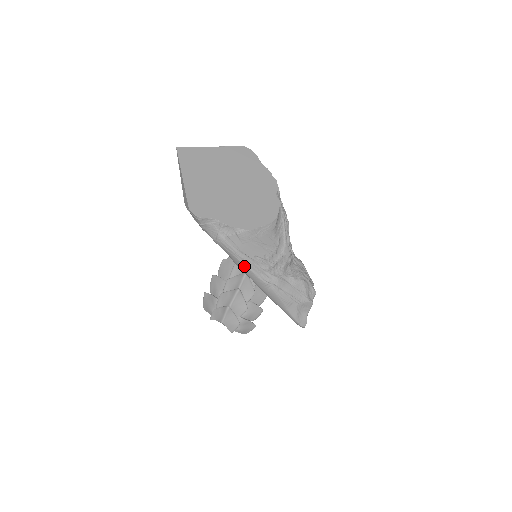
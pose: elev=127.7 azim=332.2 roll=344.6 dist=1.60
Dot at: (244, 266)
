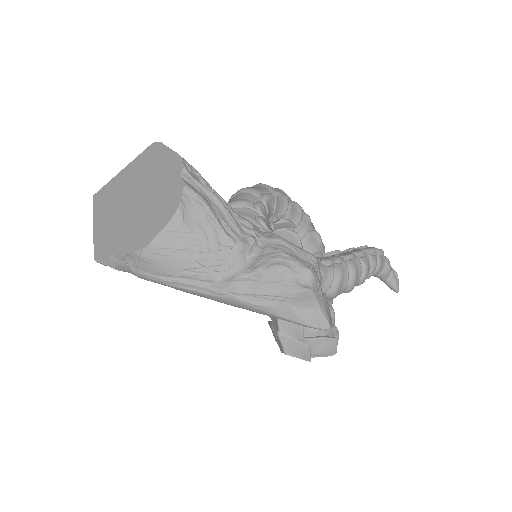
Dot at: (183, 290)
